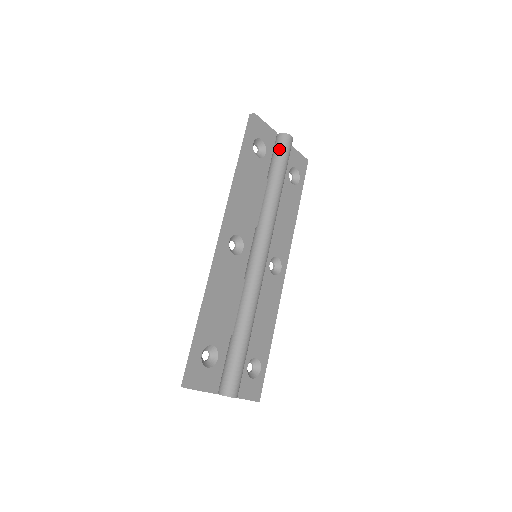
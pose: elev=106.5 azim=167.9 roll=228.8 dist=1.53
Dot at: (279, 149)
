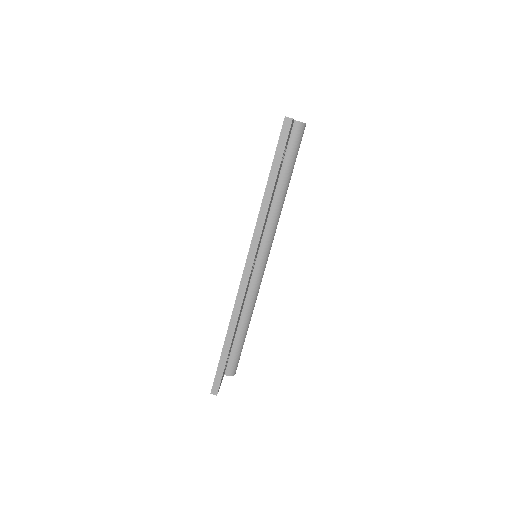
Dot at: (295, 144)
